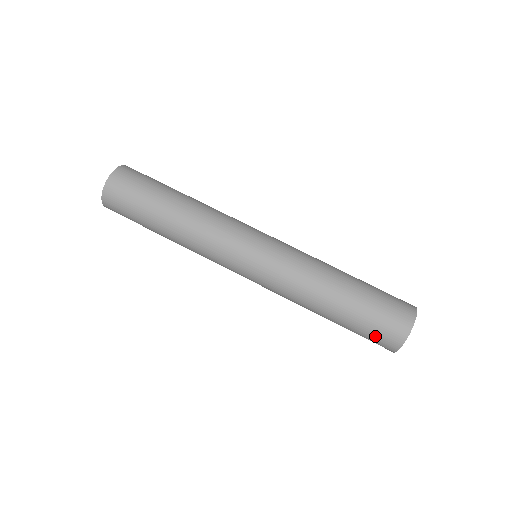
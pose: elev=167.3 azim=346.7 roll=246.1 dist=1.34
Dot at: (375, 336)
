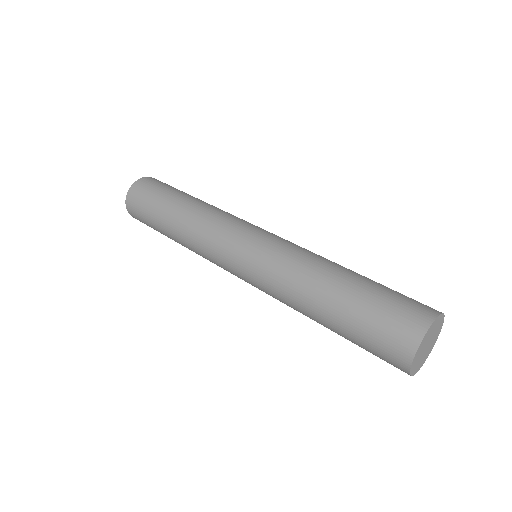
Dot at: occluded
